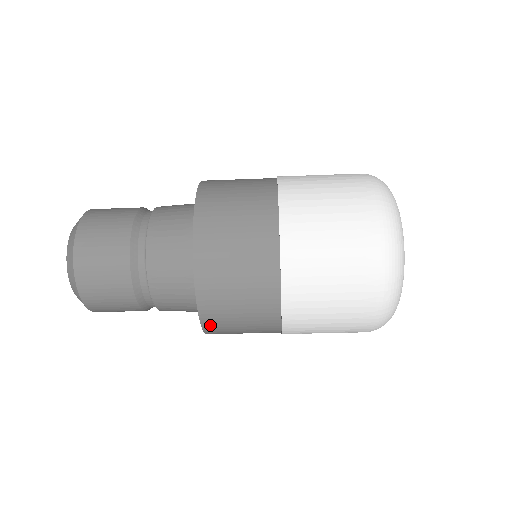
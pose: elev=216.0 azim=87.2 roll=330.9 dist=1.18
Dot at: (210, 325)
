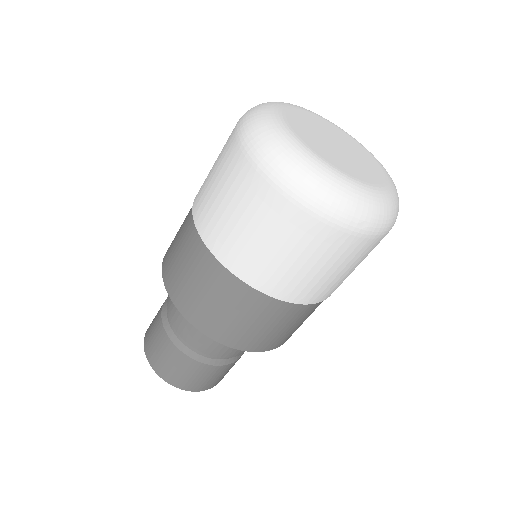
Dot at: (282, 342)
